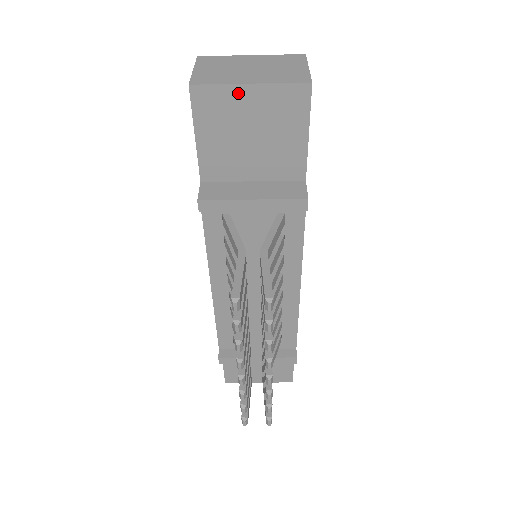
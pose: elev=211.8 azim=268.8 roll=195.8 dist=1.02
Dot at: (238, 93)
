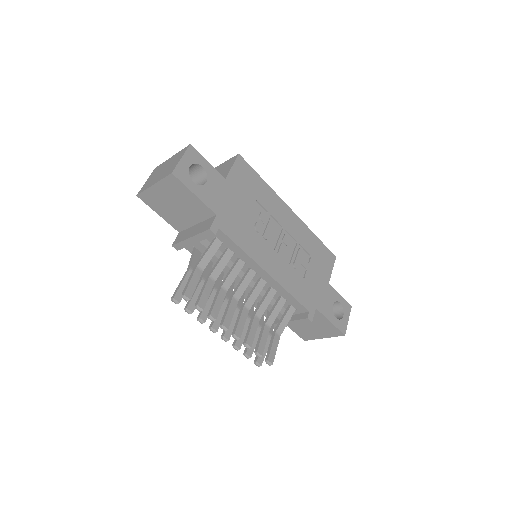
Dot at: (153, 190)
